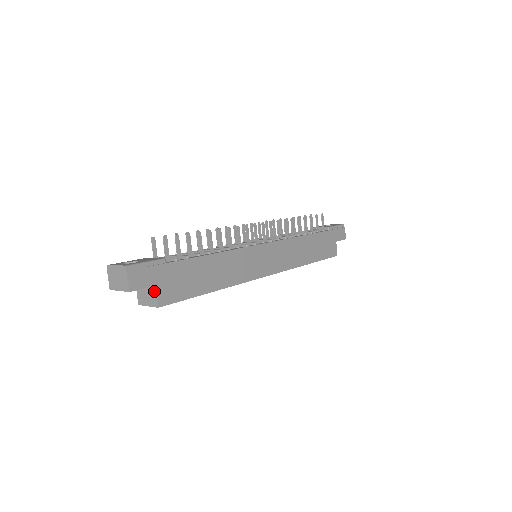
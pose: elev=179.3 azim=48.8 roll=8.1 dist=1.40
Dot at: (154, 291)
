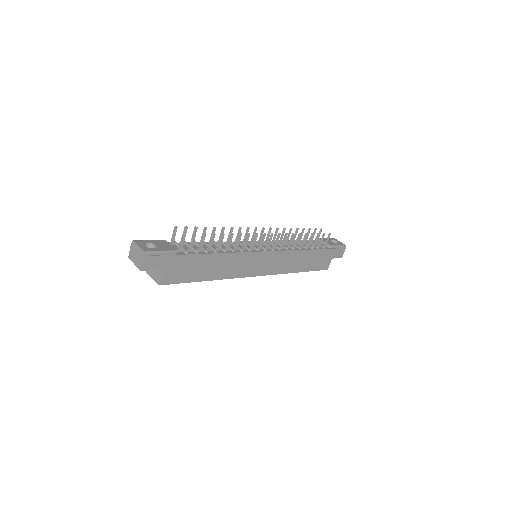
Dot at: (160, 272)
